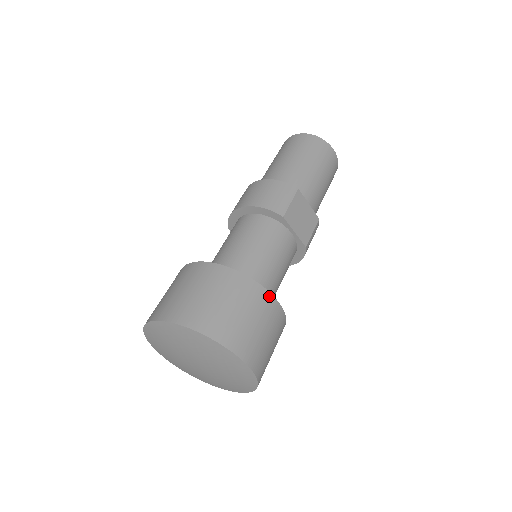
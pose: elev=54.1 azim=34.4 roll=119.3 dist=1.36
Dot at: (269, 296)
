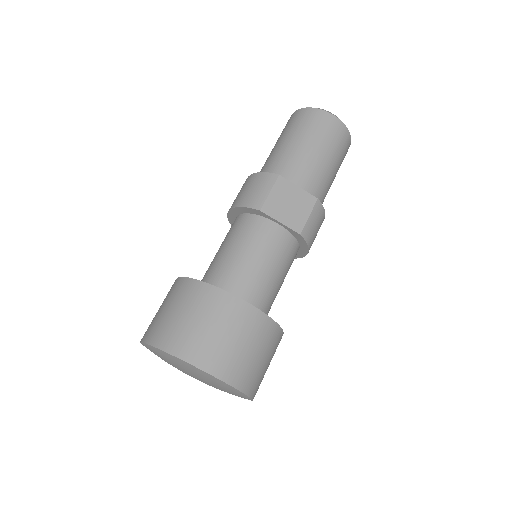
Dot at: (235, 300)
